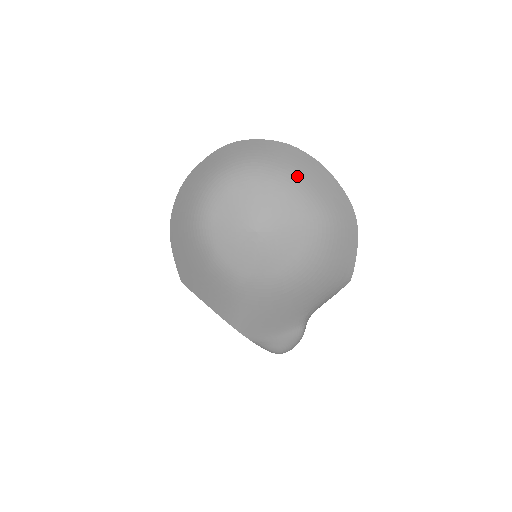
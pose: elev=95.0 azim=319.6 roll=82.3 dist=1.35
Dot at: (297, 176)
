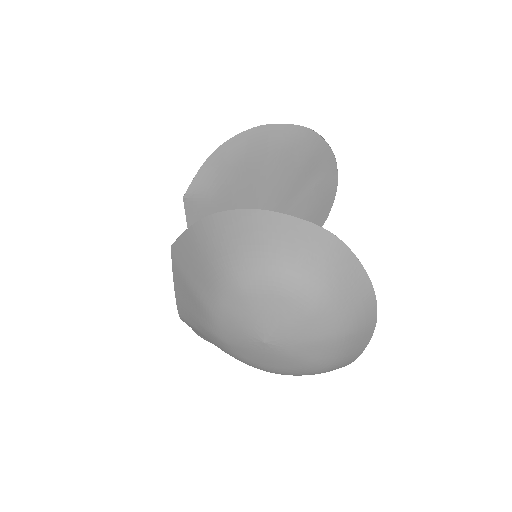
Dot at: (345, 334)
